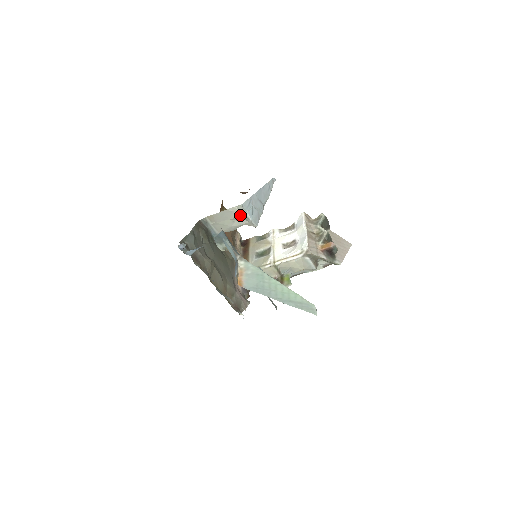
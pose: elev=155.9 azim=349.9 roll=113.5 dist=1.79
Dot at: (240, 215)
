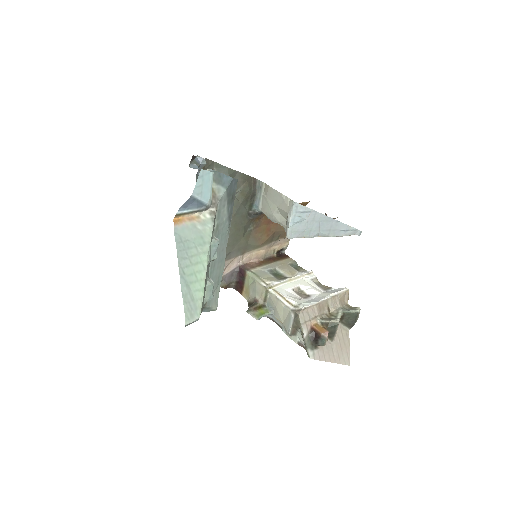
Dot at: (286, 211)
